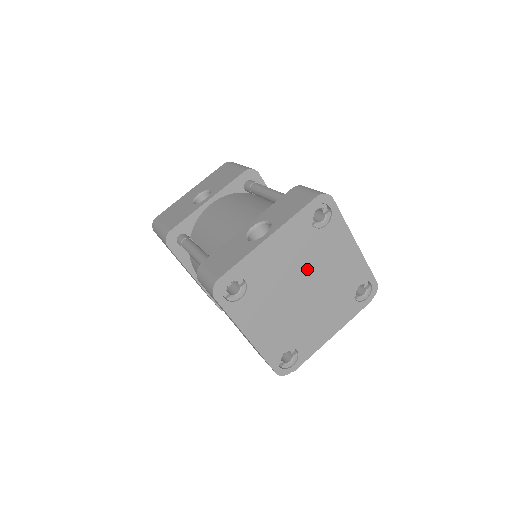
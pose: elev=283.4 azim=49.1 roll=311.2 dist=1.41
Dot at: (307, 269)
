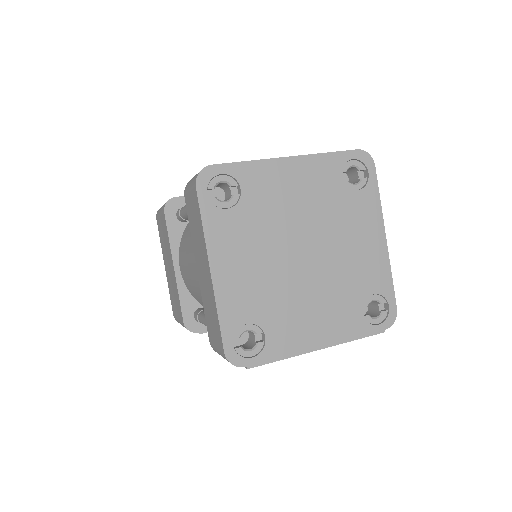
Dot at: (318, 228)
